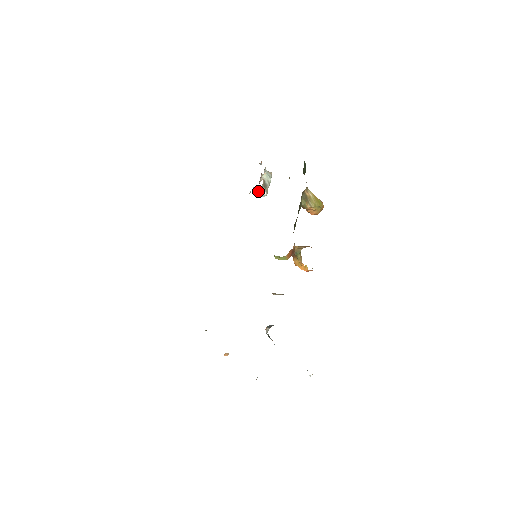
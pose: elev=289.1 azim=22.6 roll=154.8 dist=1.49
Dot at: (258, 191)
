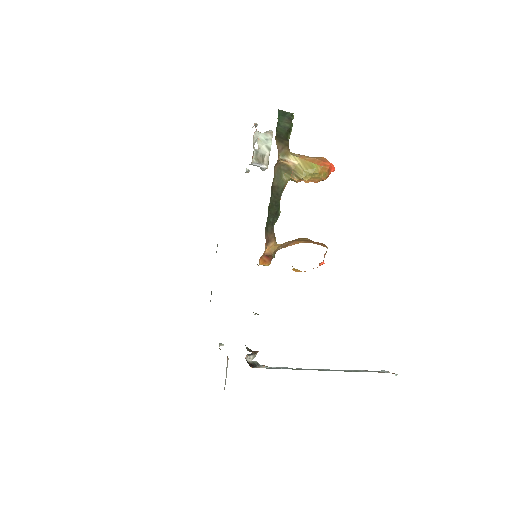
Dot at: occluded
